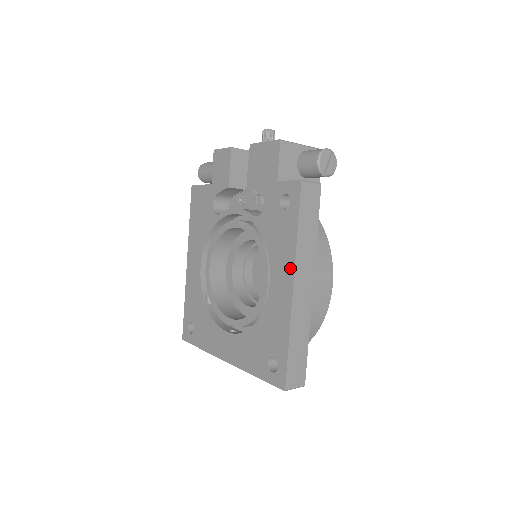
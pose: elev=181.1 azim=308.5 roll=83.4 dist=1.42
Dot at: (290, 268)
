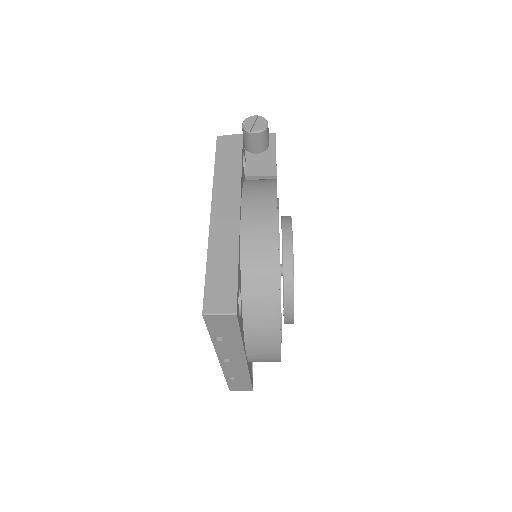
Dot at: occluded
